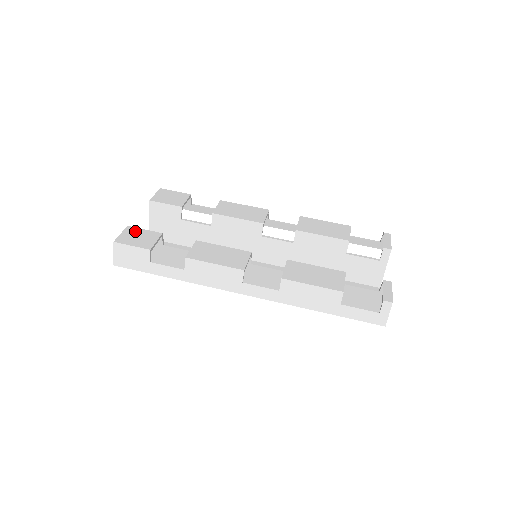
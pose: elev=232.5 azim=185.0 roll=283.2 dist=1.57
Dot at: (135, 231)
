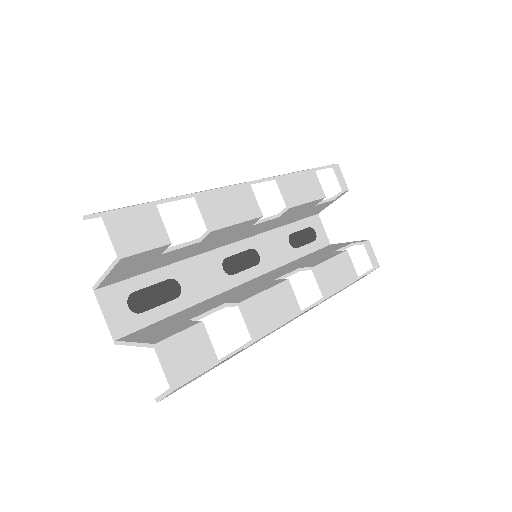
Dot at: (174, 346)
